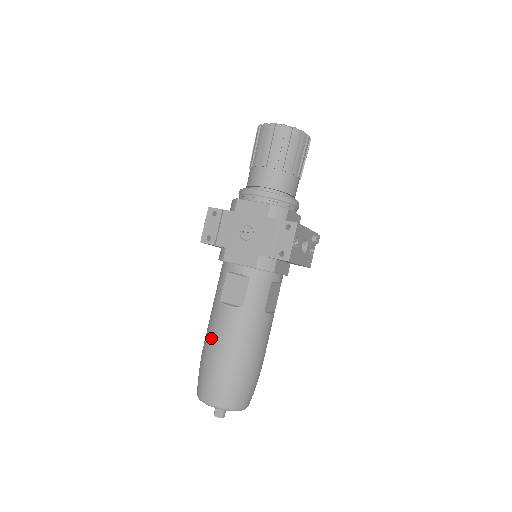
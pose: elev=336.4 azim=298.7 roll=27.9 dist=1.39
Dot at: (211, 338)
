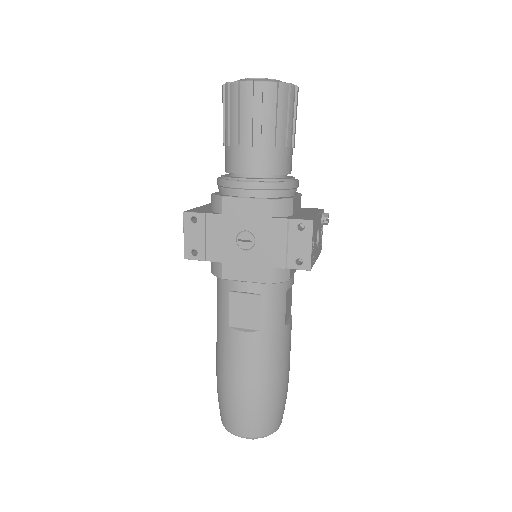
Dot at: (228, 369)
